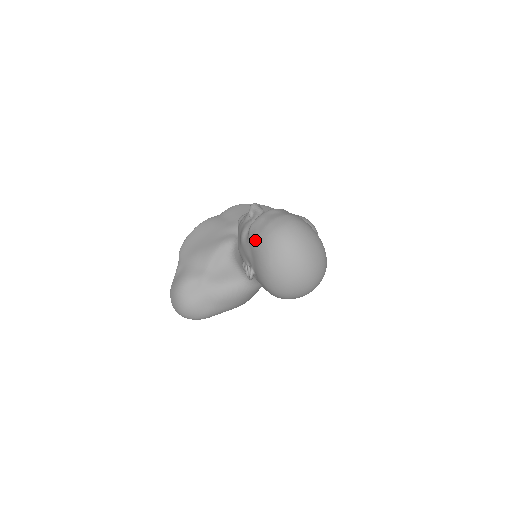
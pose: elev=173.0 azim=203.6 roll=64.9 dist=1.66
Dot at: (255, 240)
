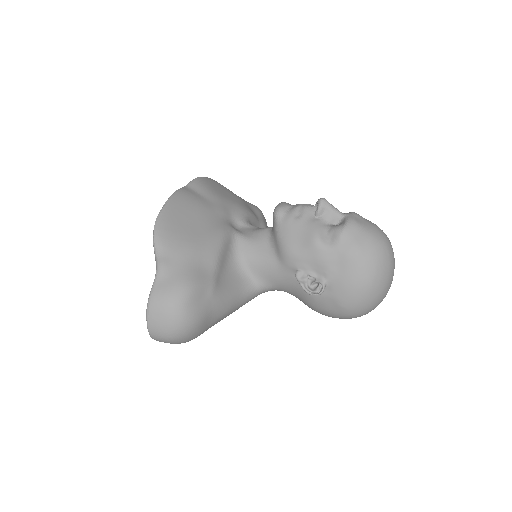
Dot at: (357, 251)
